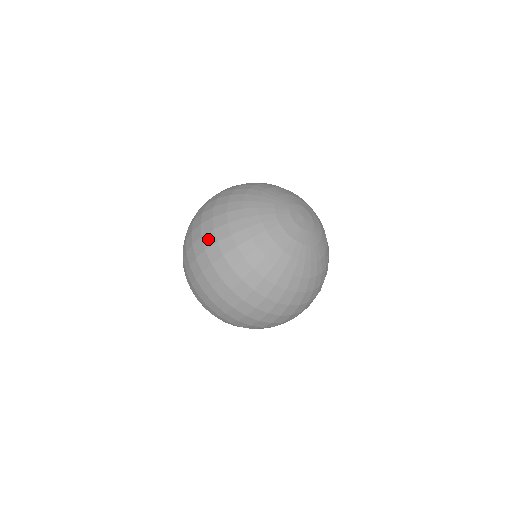
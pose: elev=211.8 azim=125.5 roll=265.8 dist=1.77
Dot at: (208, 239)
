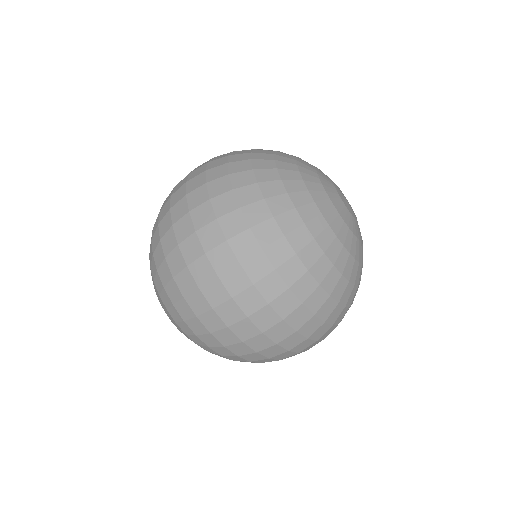
Dot at: (255, 266)
